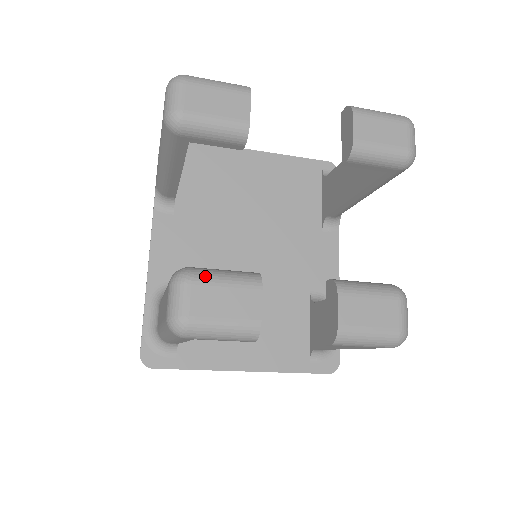
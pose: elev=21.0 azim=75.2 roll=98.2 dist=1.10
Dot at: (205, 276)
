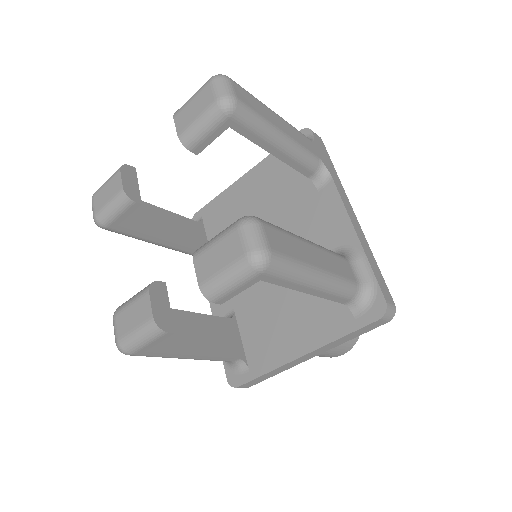
Dot at: (122, 306)
